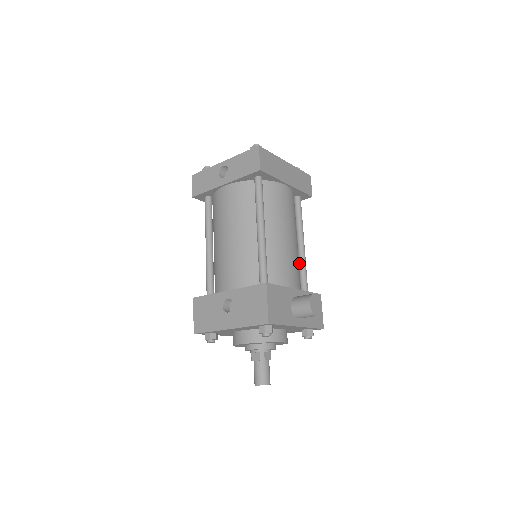
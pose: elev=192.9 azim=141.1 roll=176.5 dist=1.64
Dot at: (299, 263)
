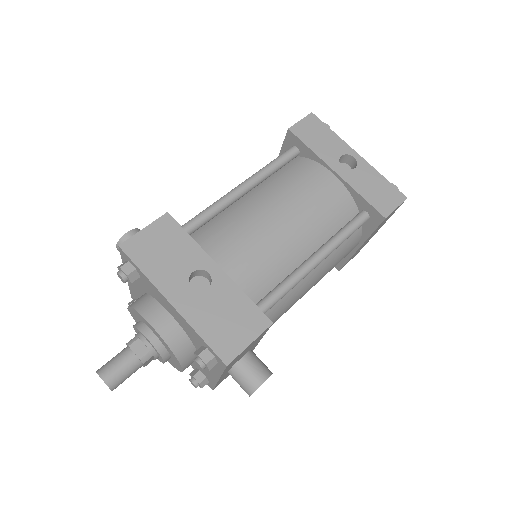
Dot at: occluded
